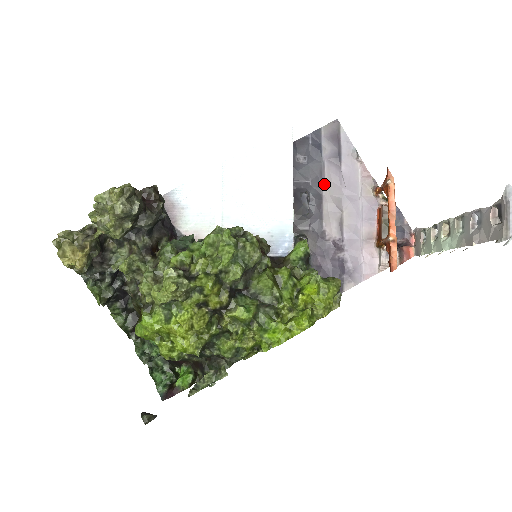
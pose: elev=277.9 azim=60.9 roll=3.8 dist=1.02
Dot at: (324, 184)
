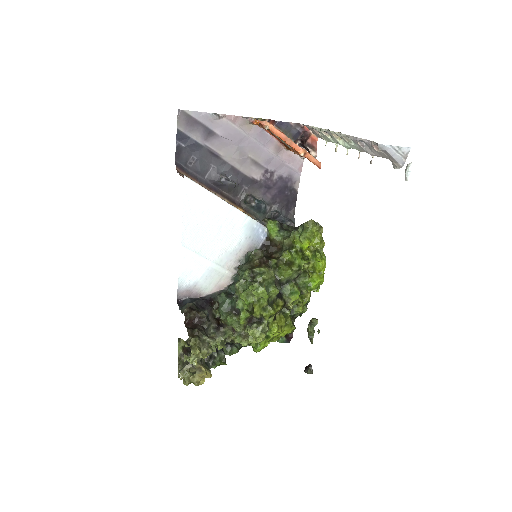
Dot at: (221, 156)
